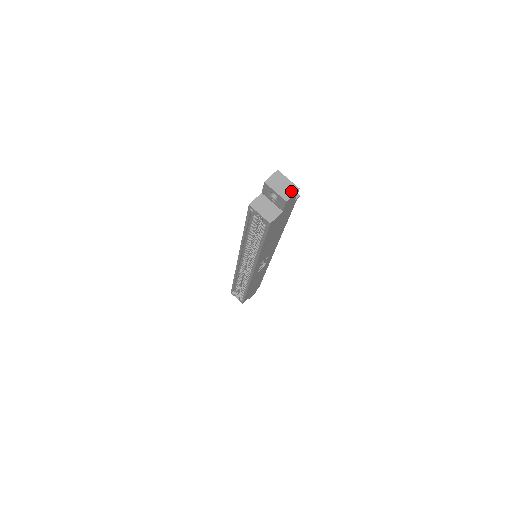
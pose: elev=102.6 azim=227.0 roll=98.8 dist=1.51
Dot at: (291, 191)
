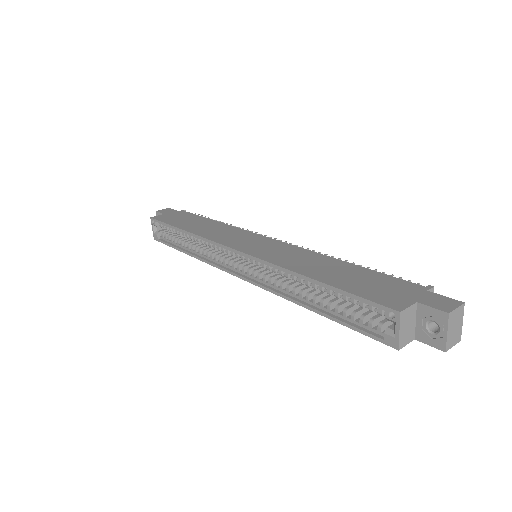
Dot at: (455, 340)
